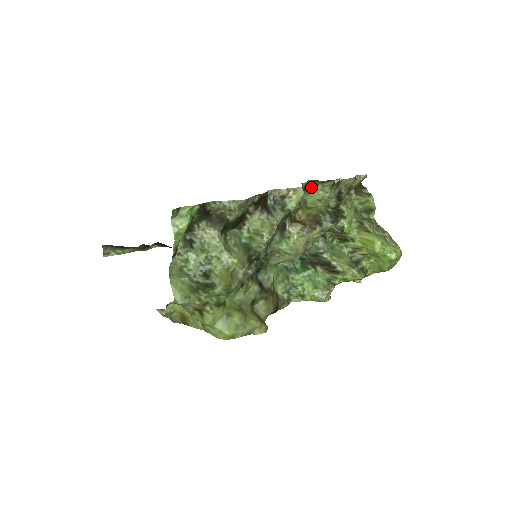
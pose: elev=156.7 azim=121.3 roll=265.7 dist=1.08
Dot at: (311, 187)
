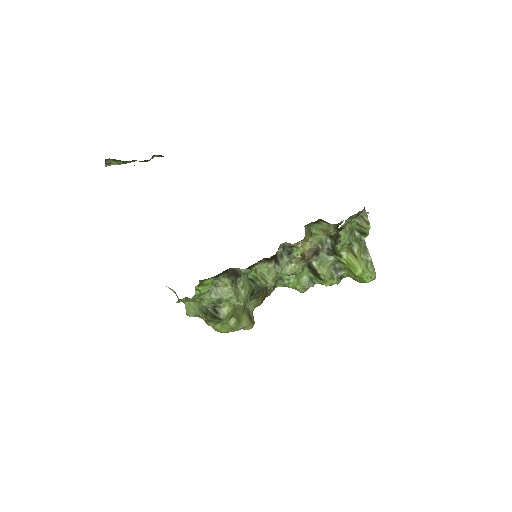
Dot at: (319, 221)
